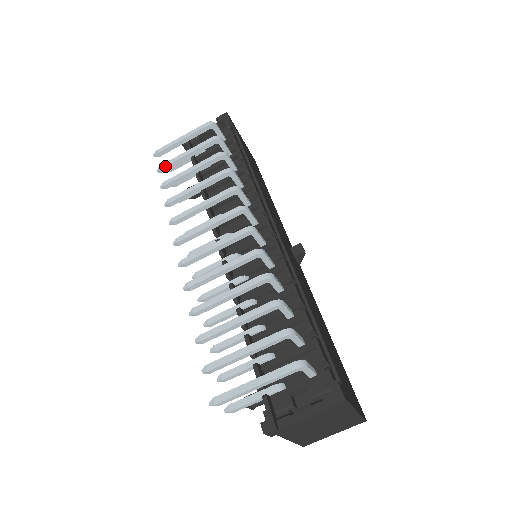
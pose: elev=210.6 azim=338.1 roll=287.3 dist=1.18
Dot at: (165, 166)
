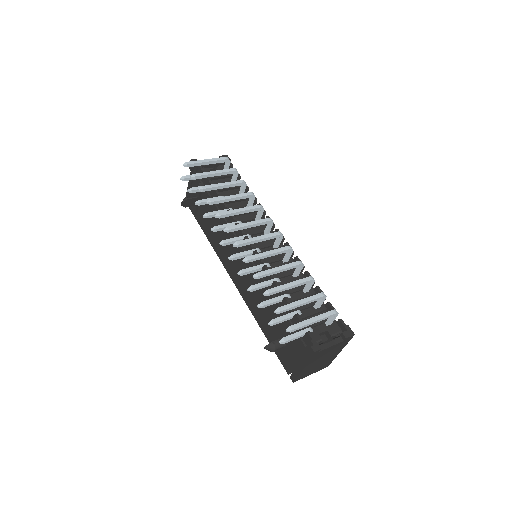
Dot at: (199, 175)
